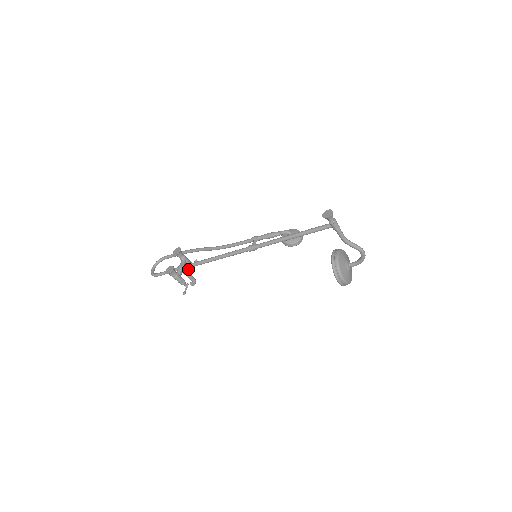
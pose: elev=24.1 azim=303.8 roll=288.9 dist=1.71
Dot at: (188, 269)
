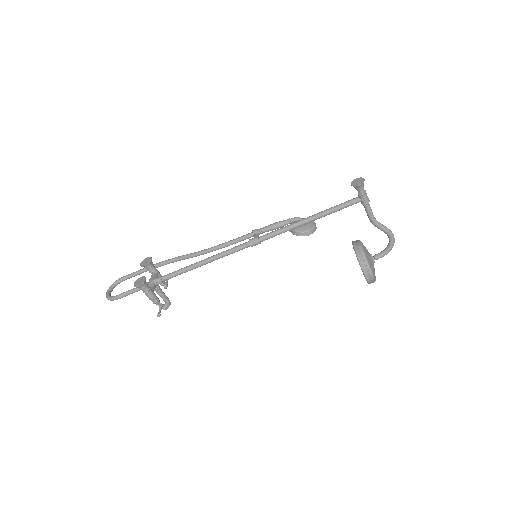
Dot at: (162, 283)
